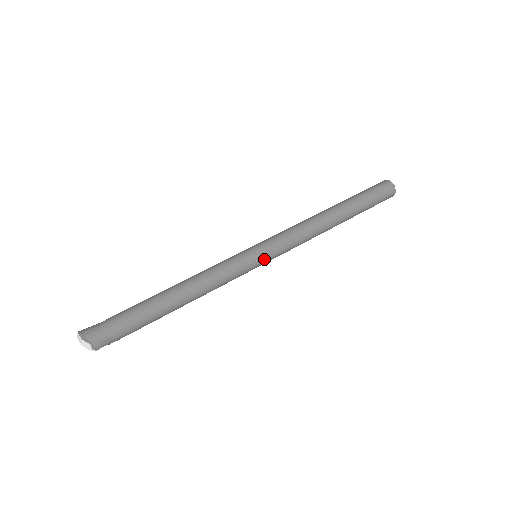
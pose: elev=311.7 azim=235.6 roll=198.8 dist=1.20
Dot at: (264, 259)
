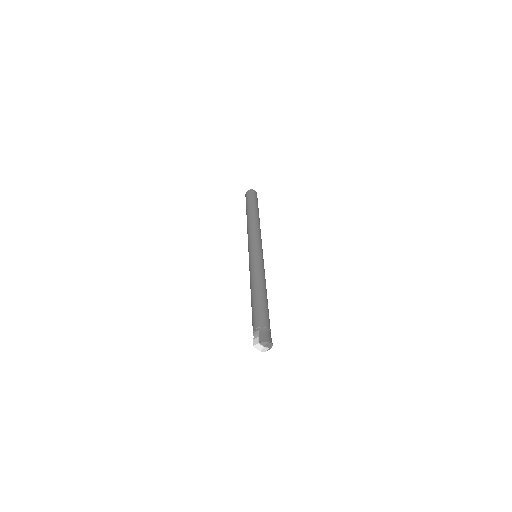
Dot at: occluded
